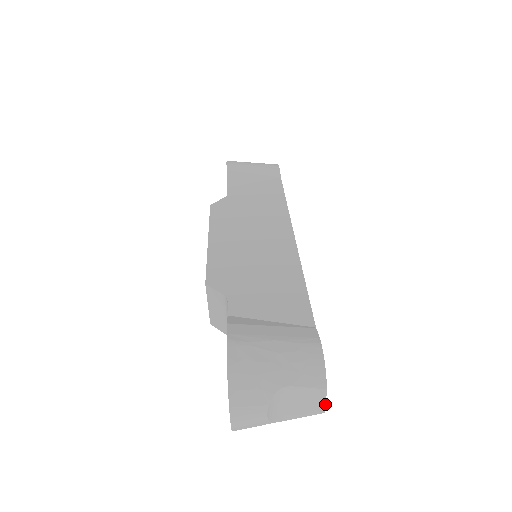
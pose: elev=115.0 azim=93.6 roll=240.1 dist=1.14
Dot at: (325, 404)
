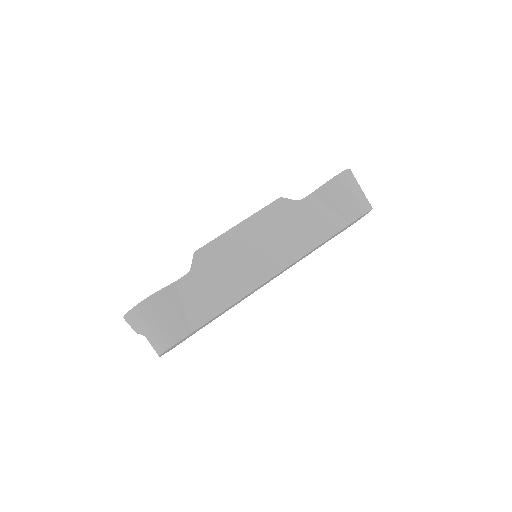
Dot at: (160, 356)
